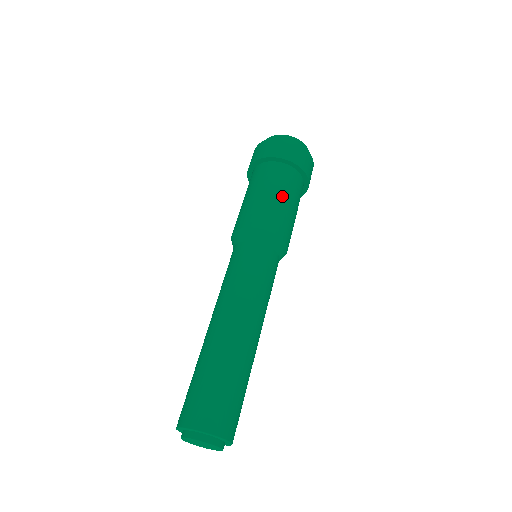
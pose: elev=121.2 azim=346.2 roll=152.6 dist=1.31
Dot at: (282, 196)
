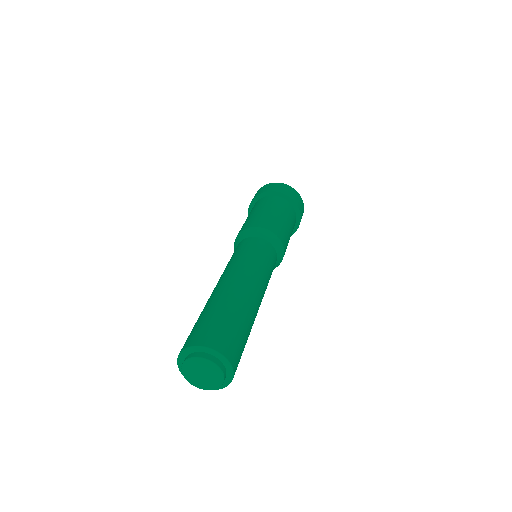
Dot at: (276, 212)
